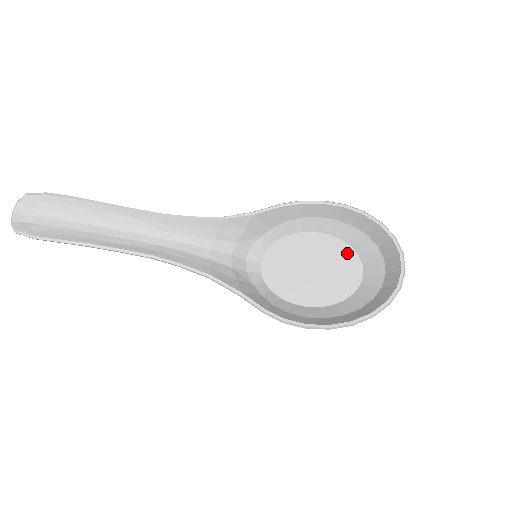
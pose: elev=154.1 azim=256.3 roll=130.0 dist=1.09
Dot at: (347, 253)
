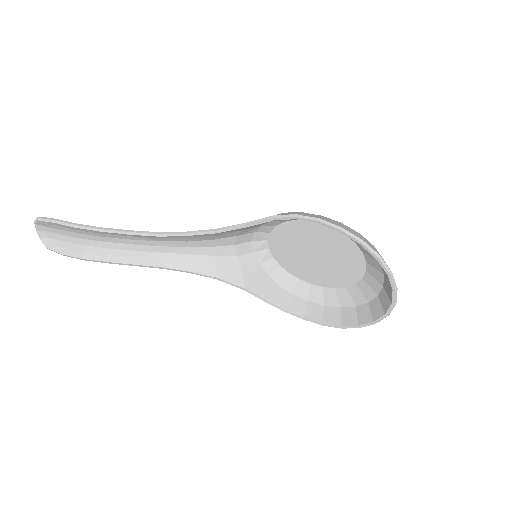
Dot at: (351, 249)
